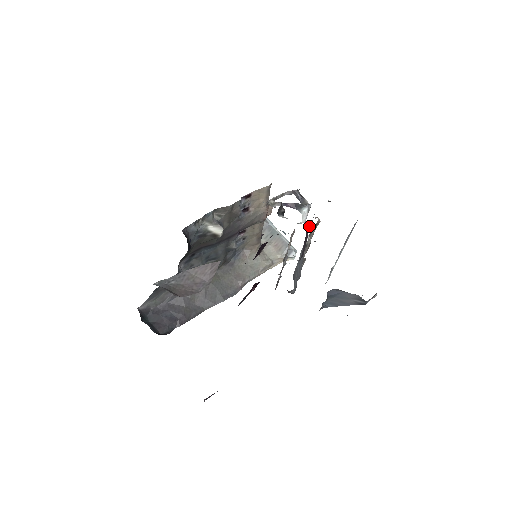
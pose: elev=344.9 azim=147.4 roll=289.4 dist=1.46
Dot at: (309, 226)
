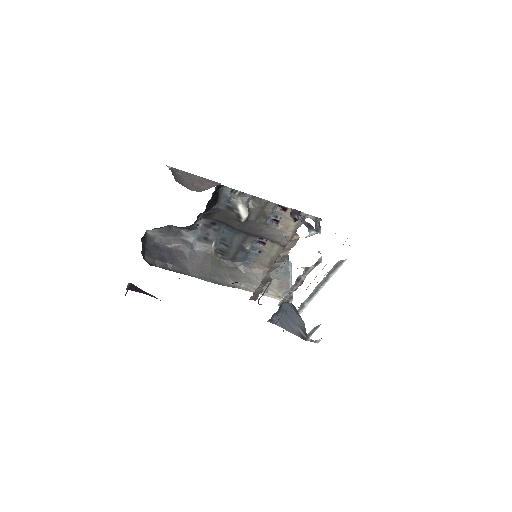
Dot at: occluded
